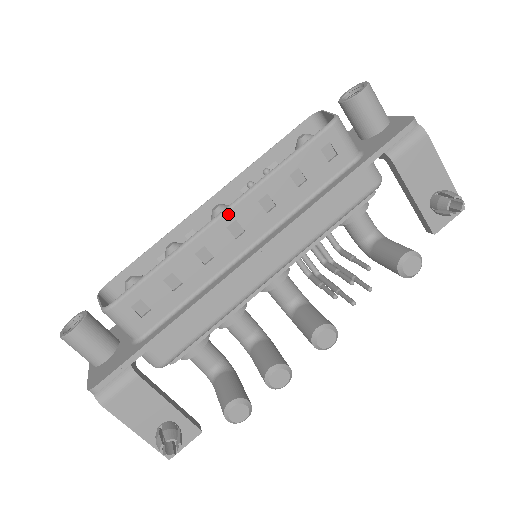
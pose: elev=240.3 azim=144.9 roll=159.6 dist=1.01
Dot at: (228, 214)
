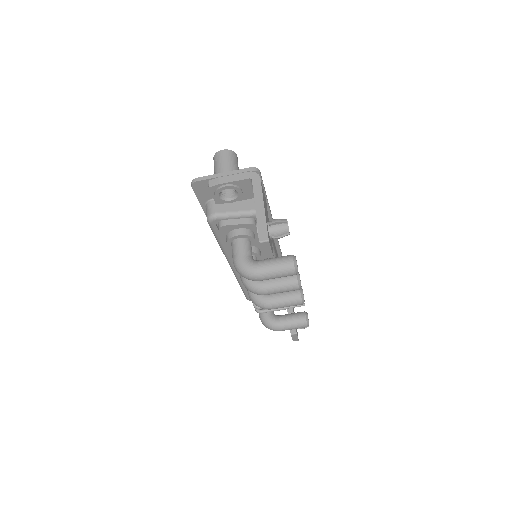
Dot at: occluded
